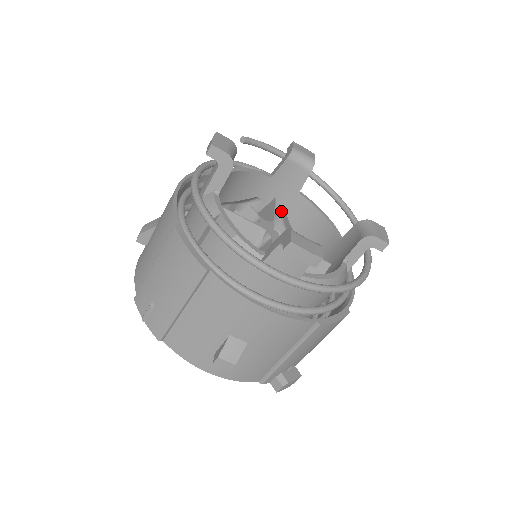
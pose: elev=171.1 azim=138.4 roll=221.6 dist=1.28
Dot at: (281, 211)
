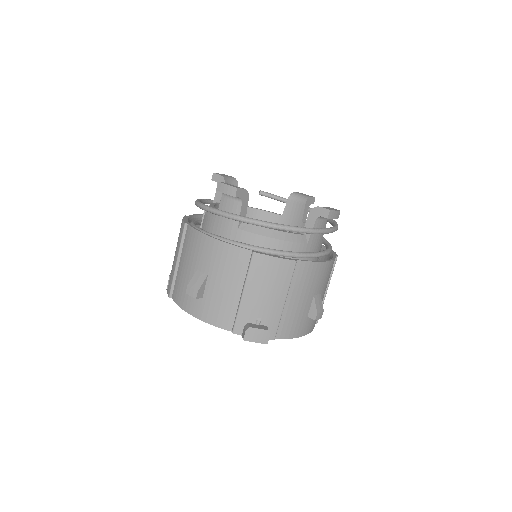
Dot at: occluded
